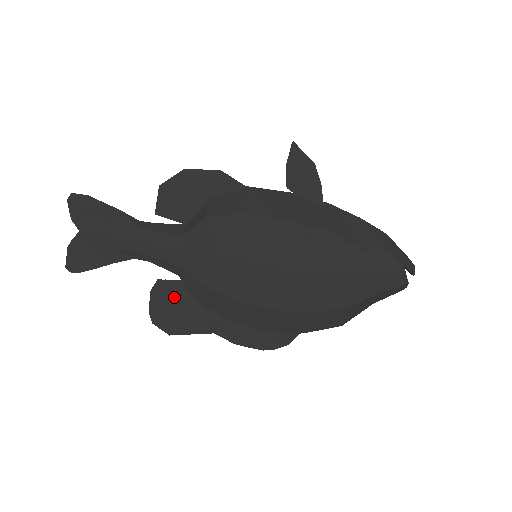
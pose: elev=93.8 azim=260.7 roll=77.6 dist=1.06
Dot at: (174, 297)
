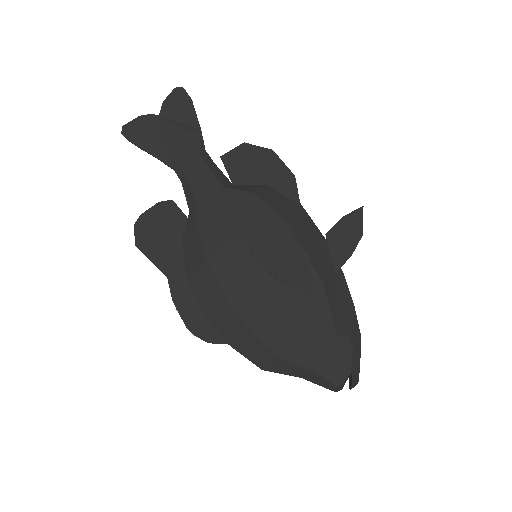
Dot at: (169, 223)
